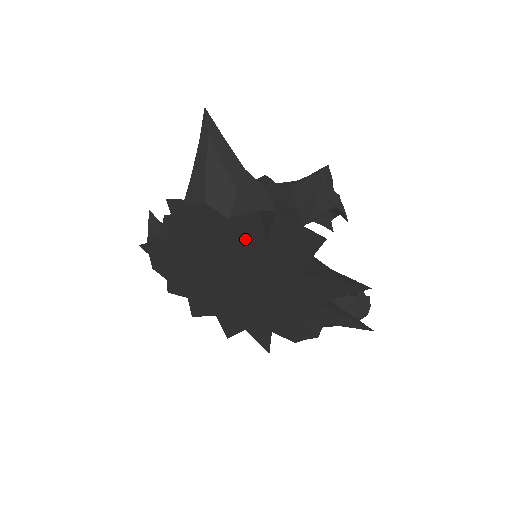
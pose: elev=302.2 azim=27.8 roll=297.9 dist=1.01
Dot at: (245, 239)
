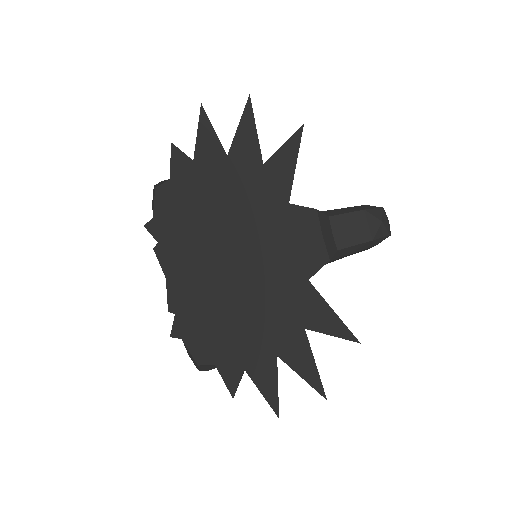
Dot at: (188, 181)
